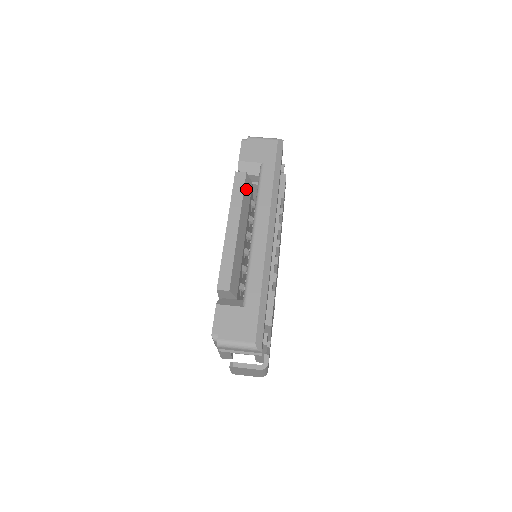
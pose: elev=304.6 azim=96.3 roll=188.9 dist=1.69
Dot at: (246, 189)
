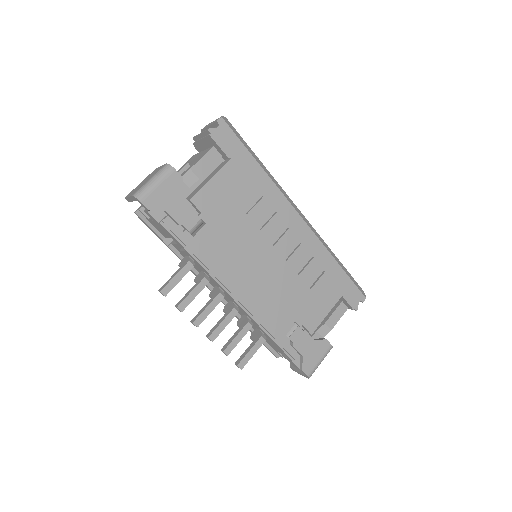
Dot at: occluded
